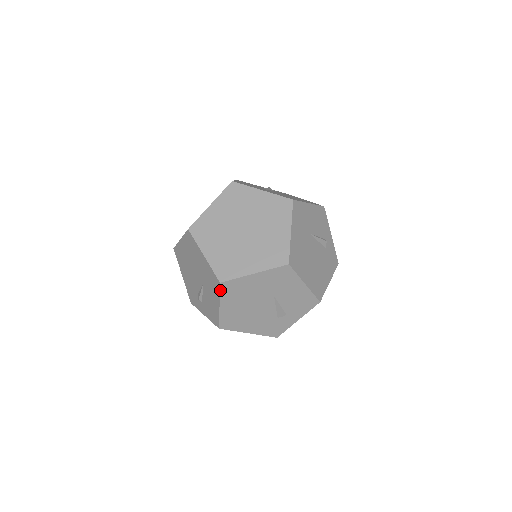
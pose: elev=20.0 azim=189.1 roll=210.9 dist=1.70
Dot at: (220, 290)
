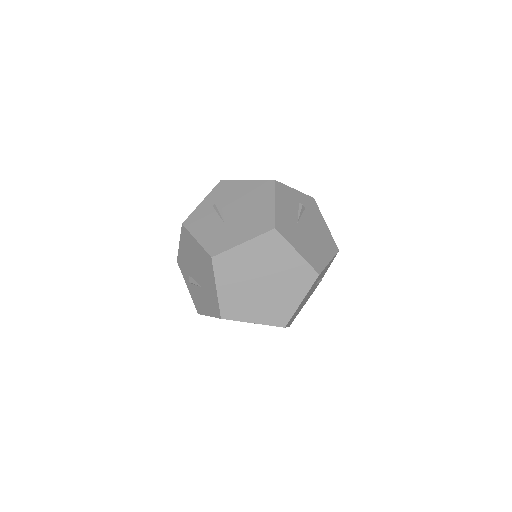
Dot at: occluded
